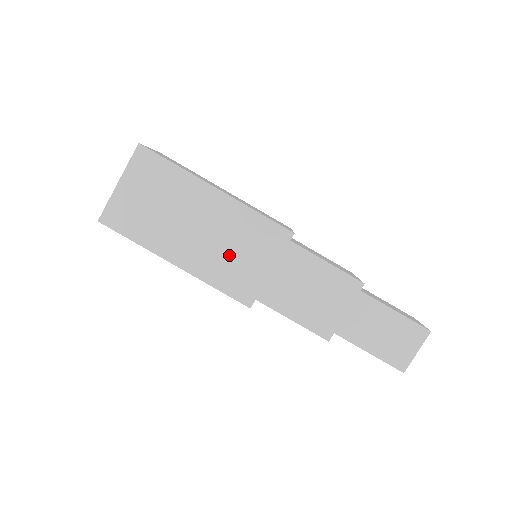
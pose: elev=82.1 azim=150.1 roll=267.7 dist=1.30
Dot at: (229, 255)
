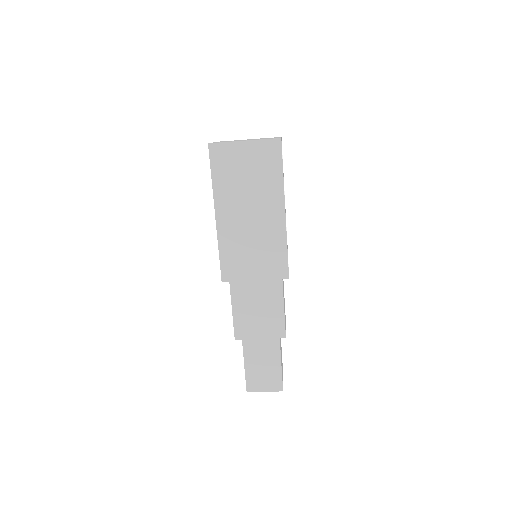
Dot at: (247, 247)
